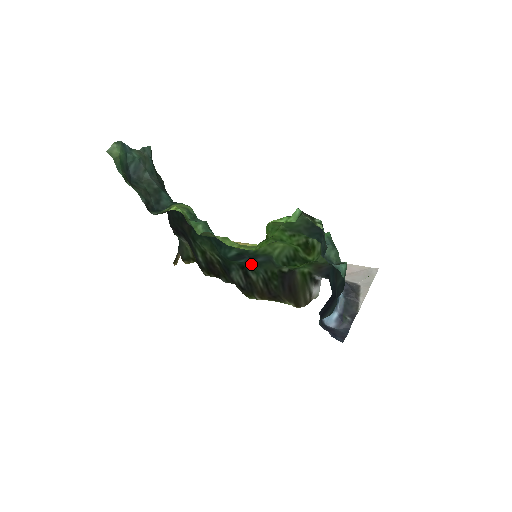
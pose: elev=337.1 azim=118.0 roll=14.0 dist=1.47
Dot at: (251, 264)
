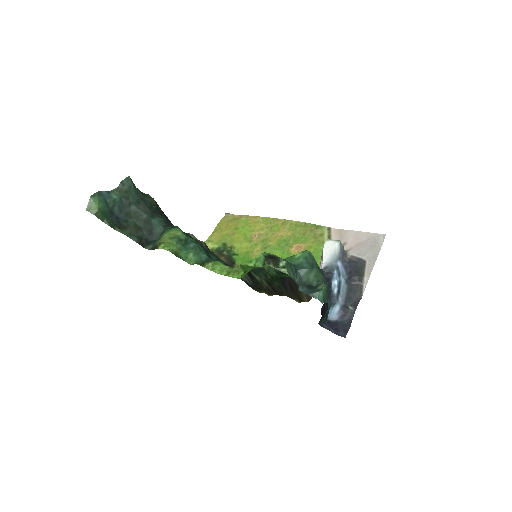
Dot at: occluded
